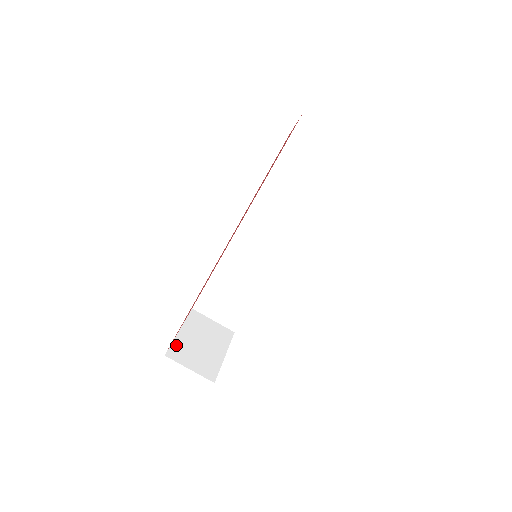
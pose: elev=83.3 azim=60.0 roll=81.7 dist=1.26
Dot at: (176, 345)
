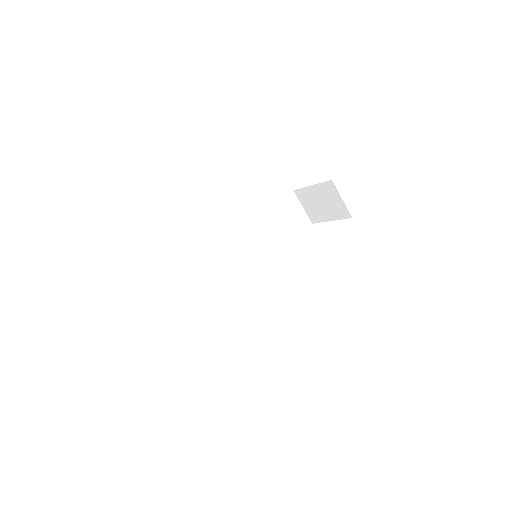
Dot at: occluded
